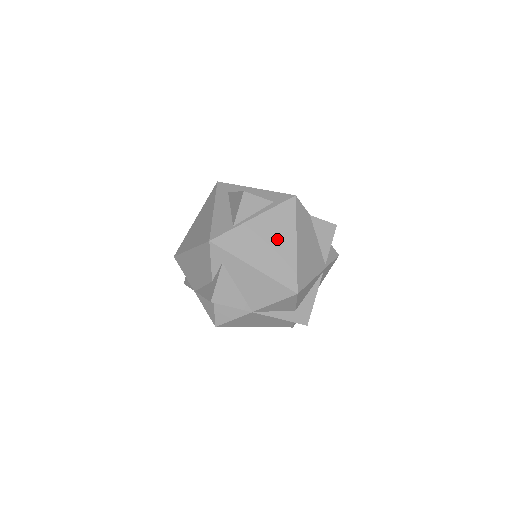
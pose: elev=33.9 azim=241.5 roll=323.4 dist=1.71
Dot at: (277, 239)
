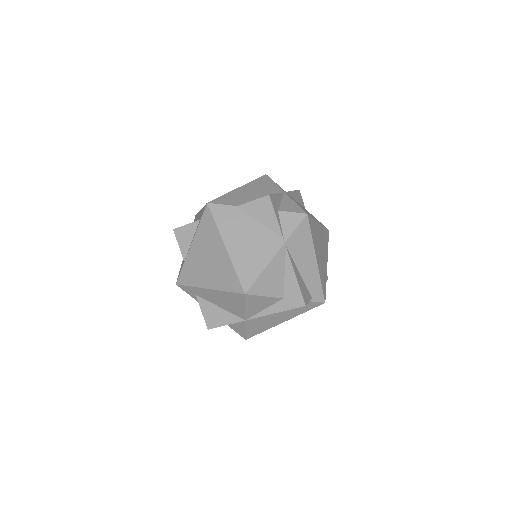
Dot at: (212, 253)
